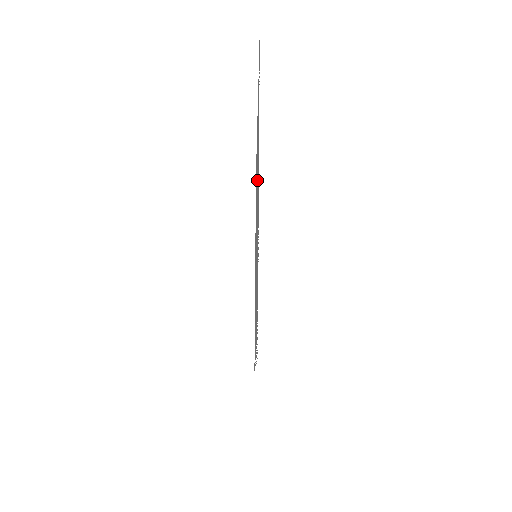
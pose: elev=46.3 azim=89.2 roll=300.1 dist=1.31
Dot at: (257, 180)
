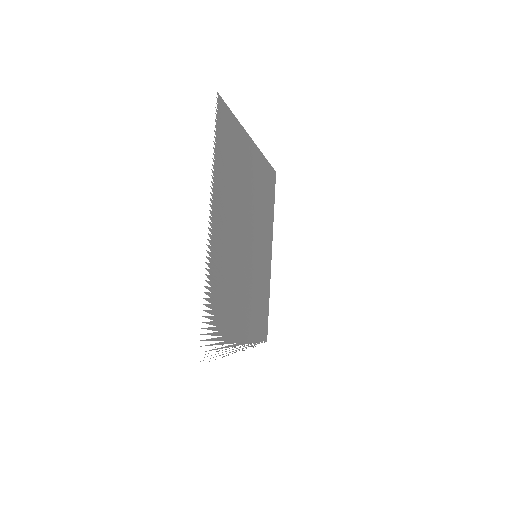
Dot at: (237, 204)
